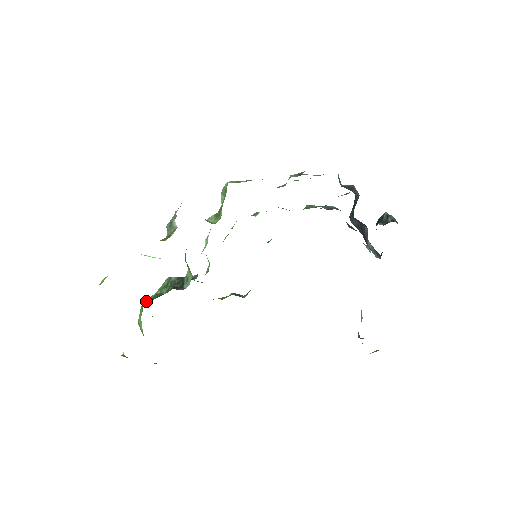
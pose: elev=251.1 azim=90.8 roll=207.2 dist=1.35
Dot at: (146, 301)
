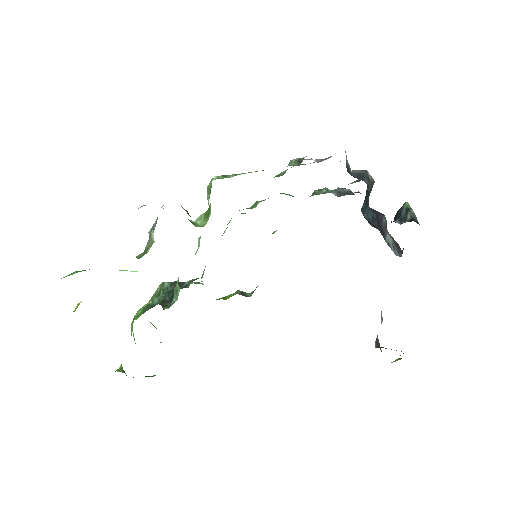
Dot at: (137, 313)
